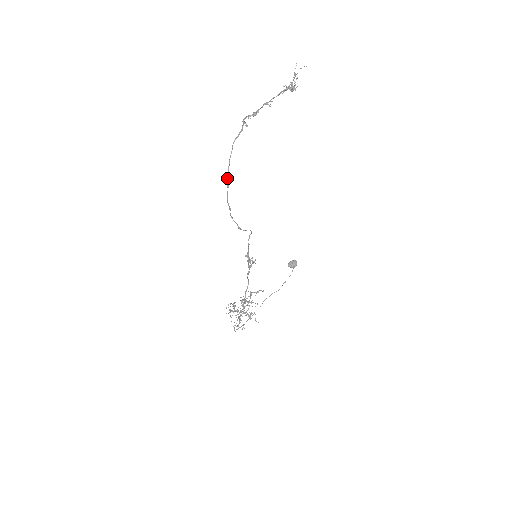
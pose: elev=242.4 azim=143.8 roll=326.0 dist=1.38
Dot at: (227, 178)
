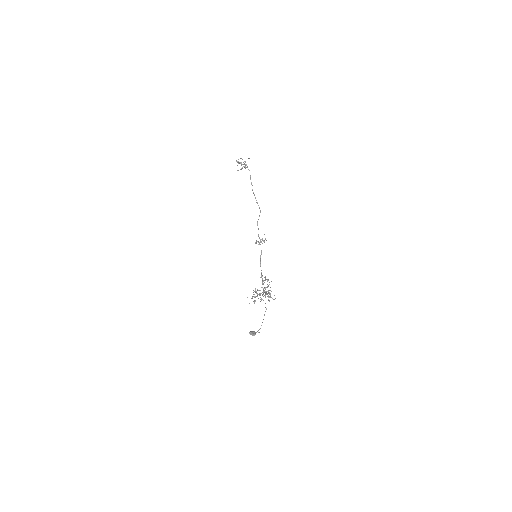
Dot at: (247, 167)
